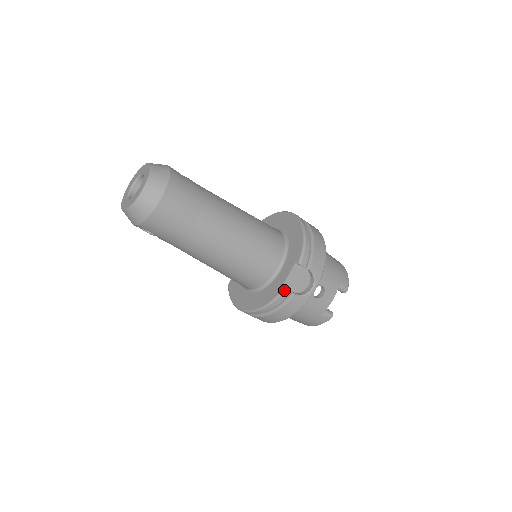
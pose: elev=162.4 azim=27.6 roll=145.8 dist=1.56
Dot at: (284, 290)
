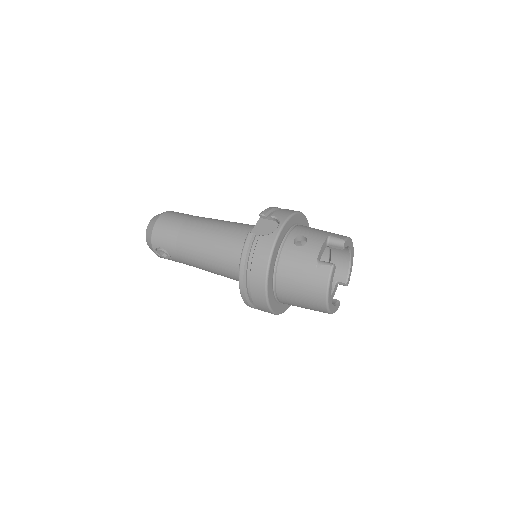
Dot at: (248, 234)
